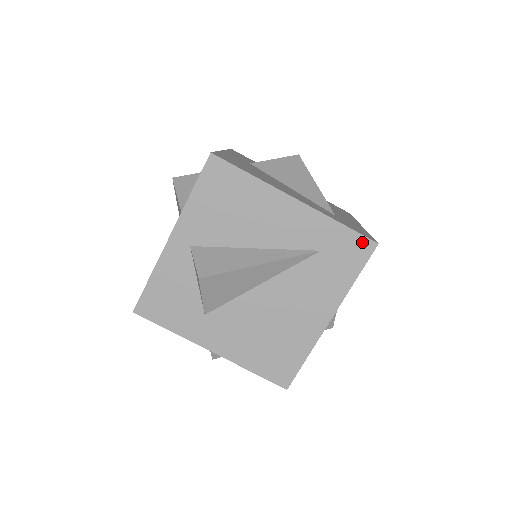
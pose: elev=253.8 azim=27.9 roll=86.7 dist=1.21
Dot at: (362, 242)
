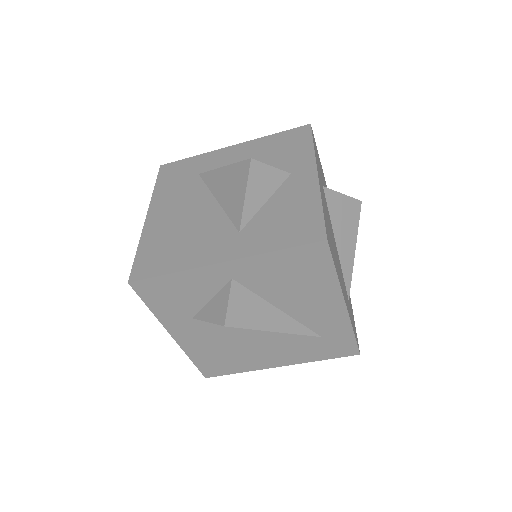
Dot at: (352, 348)
